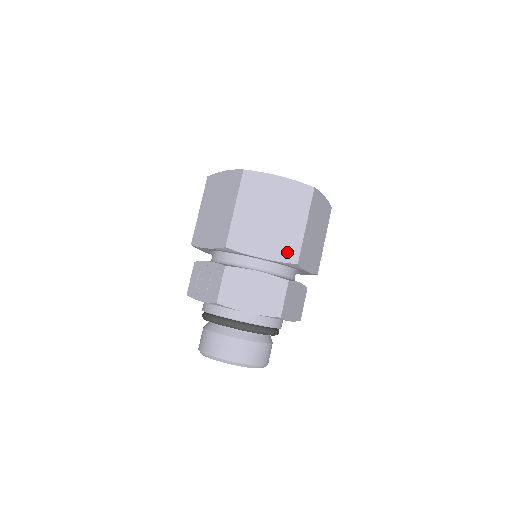
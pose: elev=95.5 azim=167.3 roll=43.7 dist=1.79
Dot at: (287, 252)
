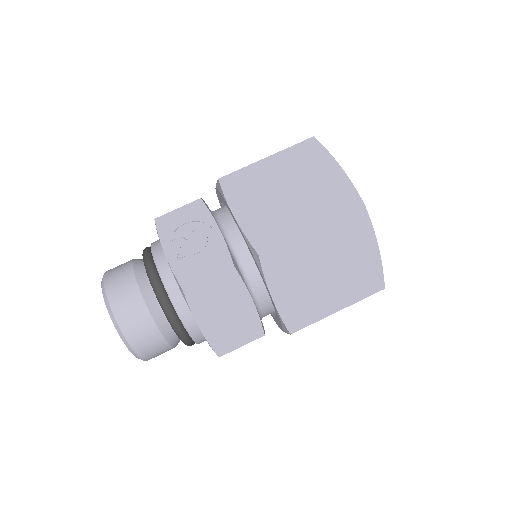
Dot at: (297, 316)
